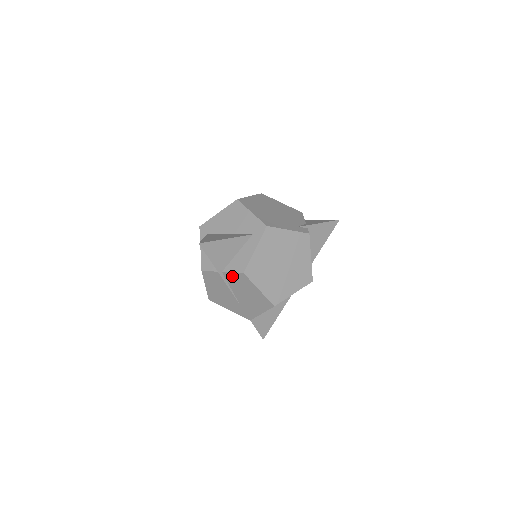
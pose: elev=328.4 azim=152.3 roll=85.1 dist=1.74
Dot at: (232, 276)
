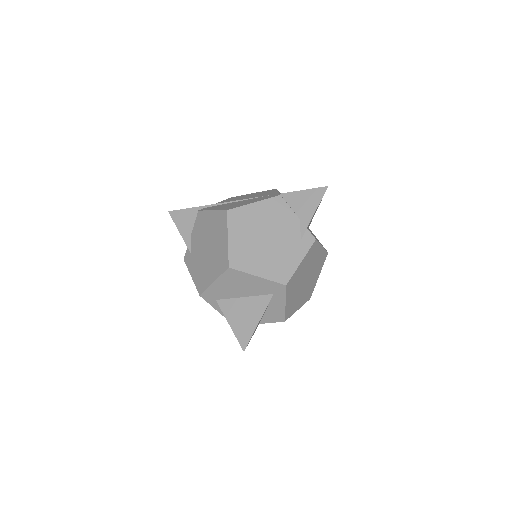
Dot at: occluded
